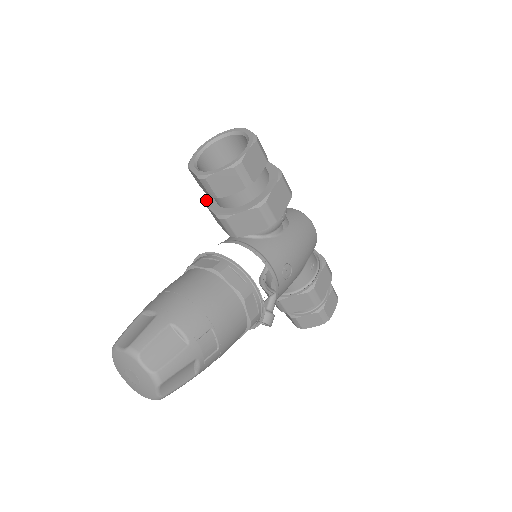
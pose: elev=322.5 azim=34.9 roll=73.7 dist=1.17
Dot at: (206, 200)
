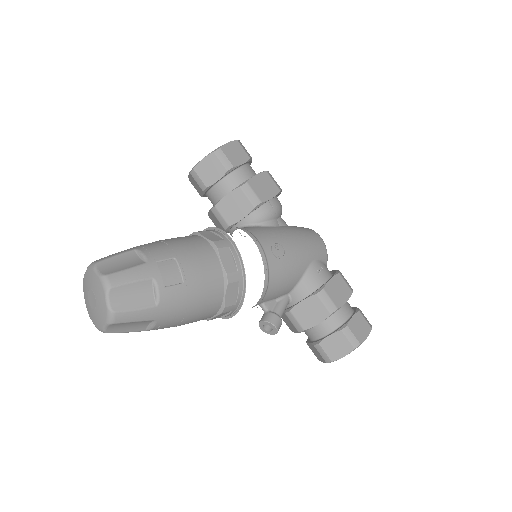
Dot at: occluded
